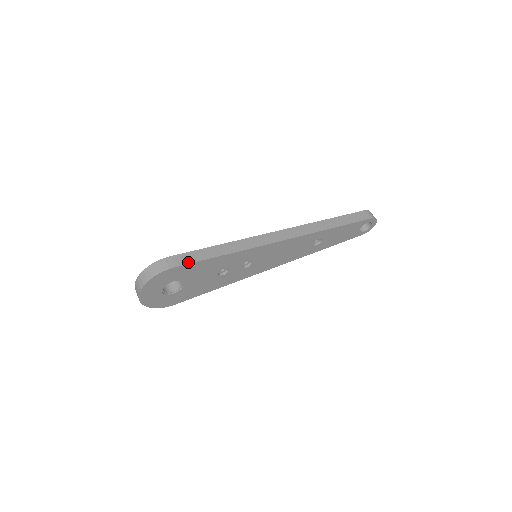
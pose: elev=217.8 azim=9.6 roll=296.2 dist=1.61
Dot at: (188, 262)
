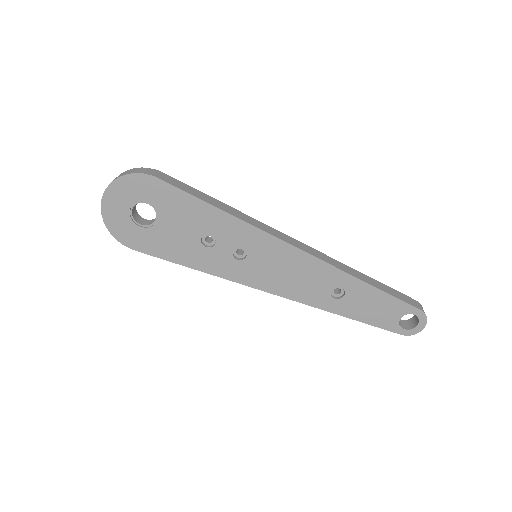
Dot at: (176, 185)
